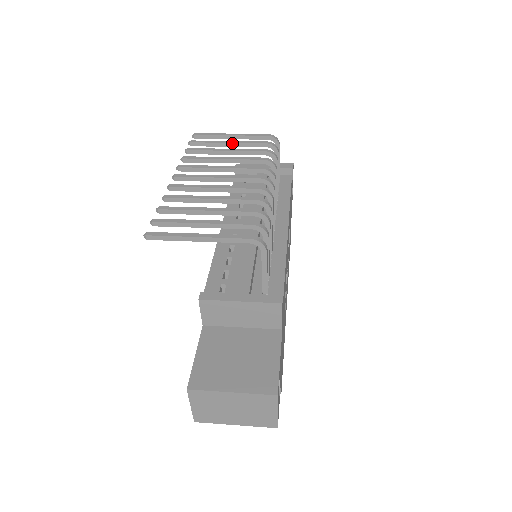
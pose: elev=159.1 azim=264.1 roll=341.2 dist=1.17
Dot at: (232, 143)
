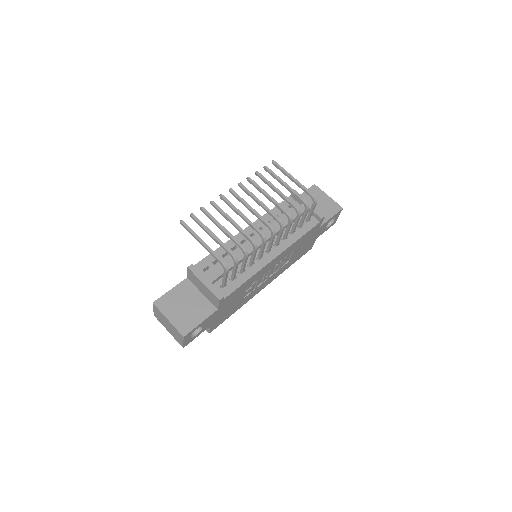
Dot at: (285, 185)
